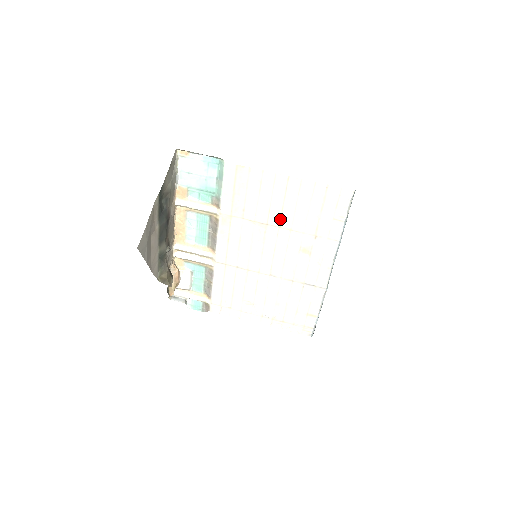
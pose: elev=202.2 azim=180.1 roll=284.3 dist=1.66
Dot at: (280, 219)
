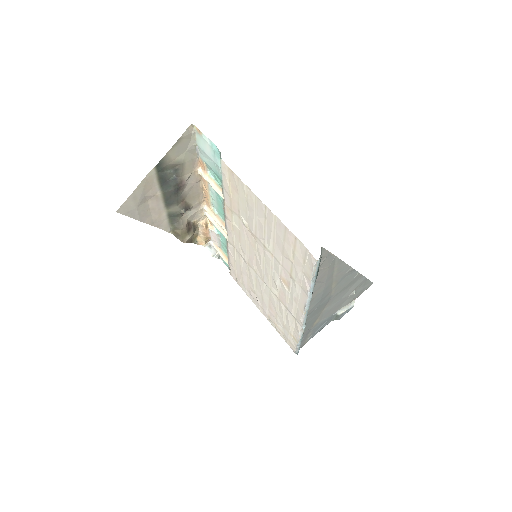
Dot at: (264, 239)
